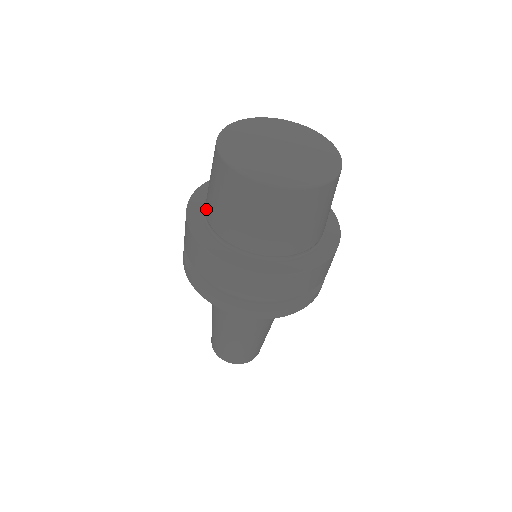
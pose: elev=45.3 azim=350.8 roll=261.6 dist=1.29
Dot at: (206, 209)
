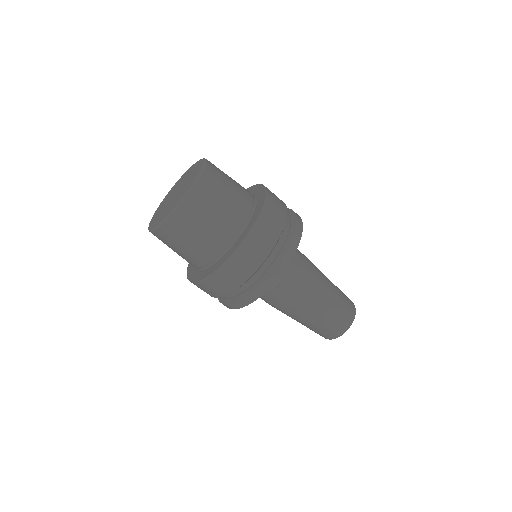
Dot at: occluded
